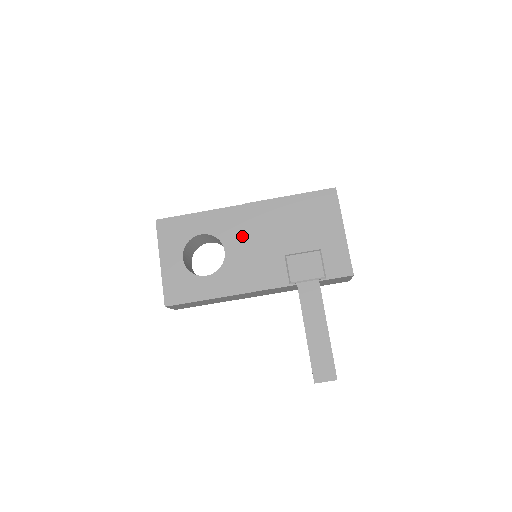
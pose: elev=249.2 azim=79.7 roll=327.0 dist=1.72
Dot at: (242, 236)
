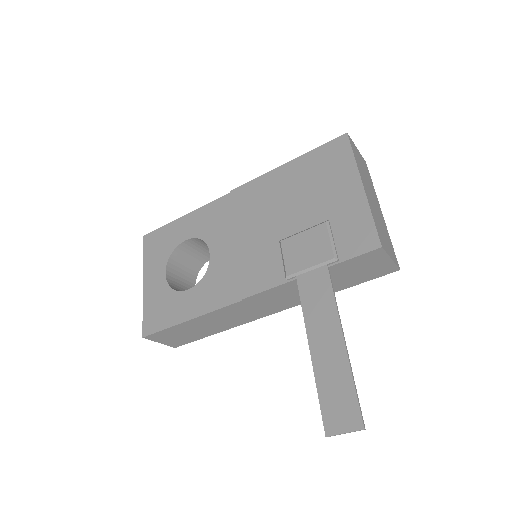
Dot at: (230, 230)
